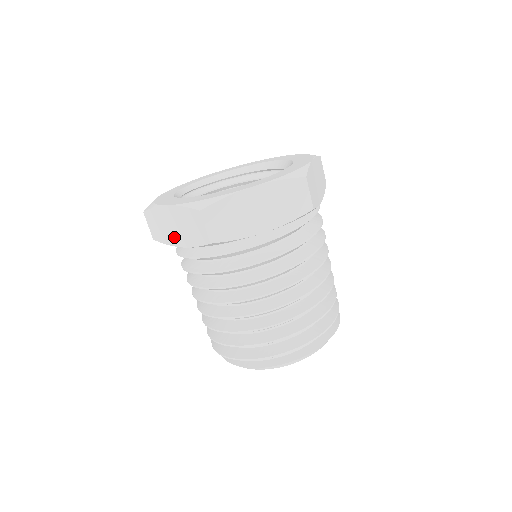
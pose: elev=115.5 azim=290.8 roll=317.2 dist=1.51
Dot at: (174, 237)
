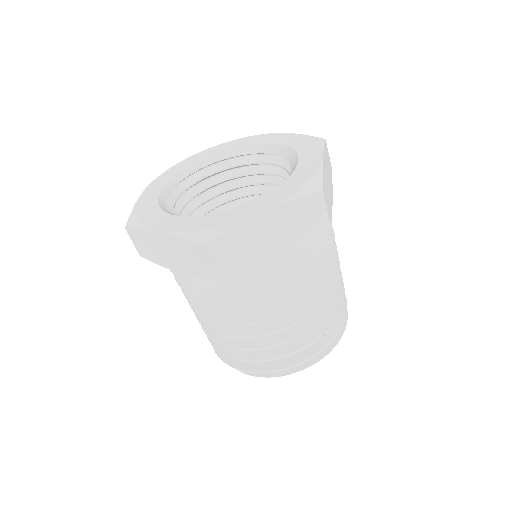
Dot at: (168, 261)
